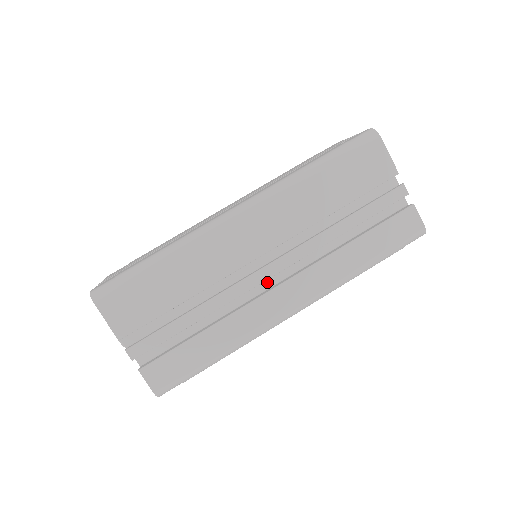
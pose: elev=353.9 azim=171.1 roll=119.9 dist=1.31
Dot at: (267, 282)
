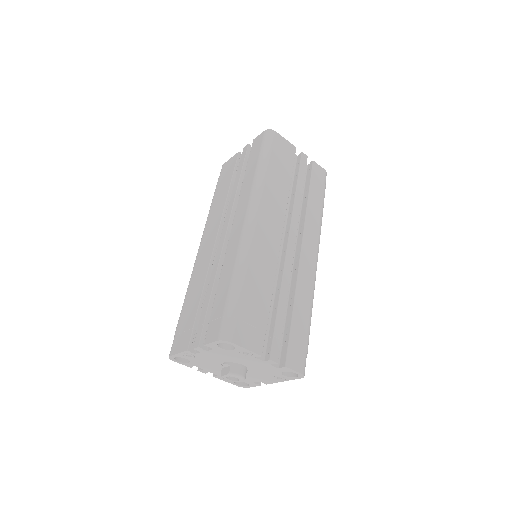
Dot at: occluded
